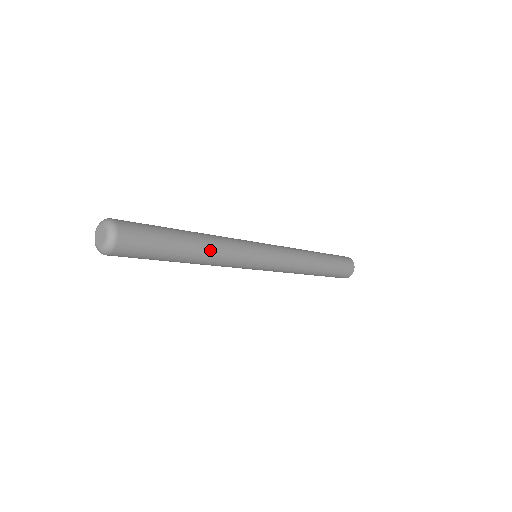
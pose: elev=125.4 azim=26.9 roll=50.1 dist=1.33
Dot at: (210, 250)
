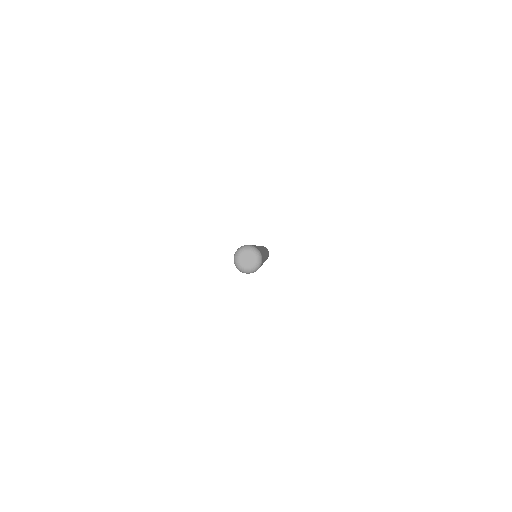
Dot at: occluded
